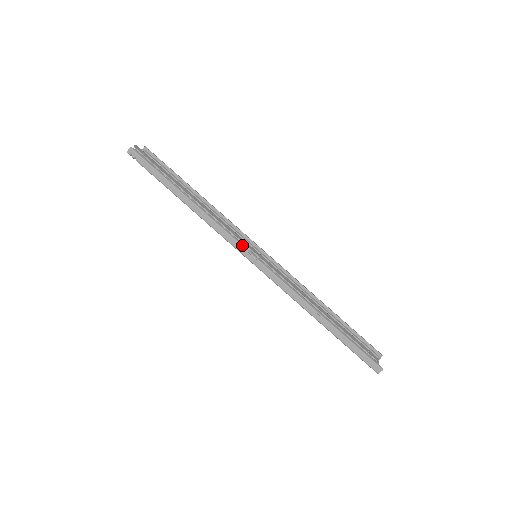
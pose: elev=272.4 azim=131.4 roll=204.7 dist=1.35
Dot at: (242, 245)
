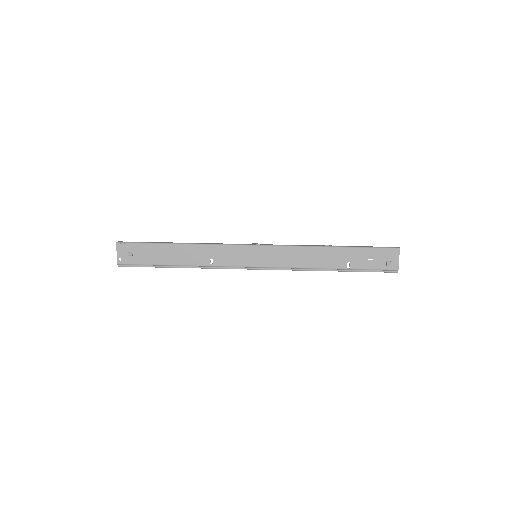
Dot at: occluded
